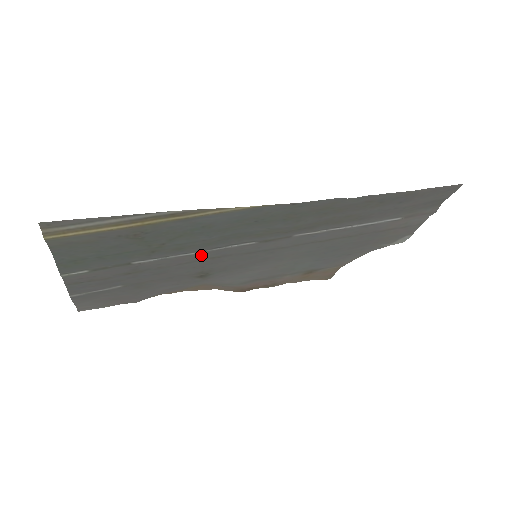
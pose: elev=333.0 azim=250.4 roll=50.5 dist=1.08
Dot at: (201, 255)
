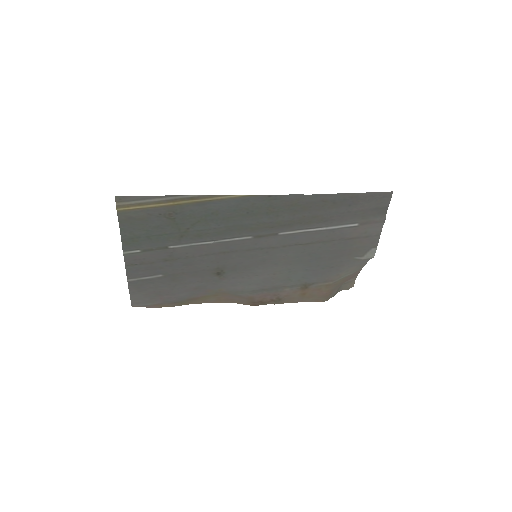
Dot at: (215, 247)
